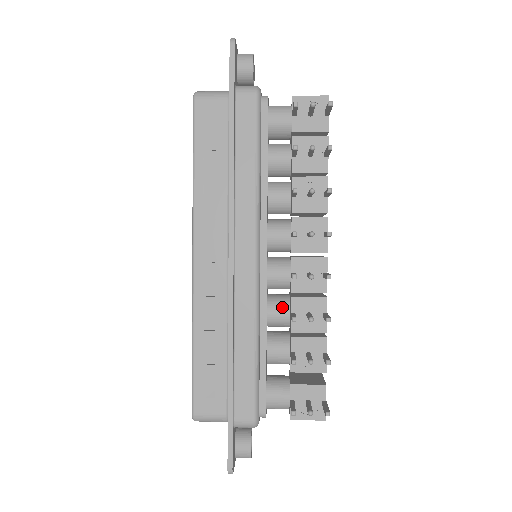
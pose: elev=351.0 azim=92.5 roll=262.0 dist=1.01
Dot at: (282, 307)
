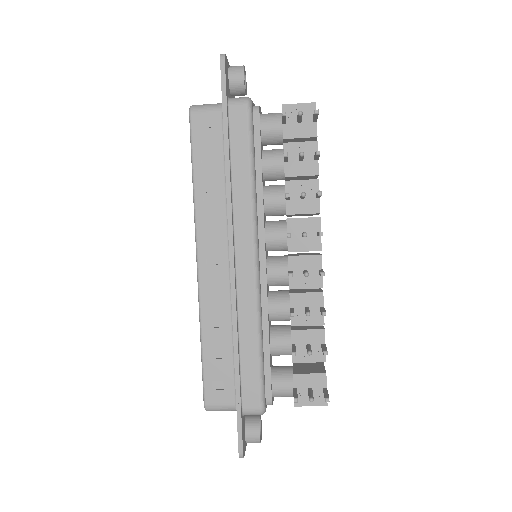
Dot at: (282, 303)
